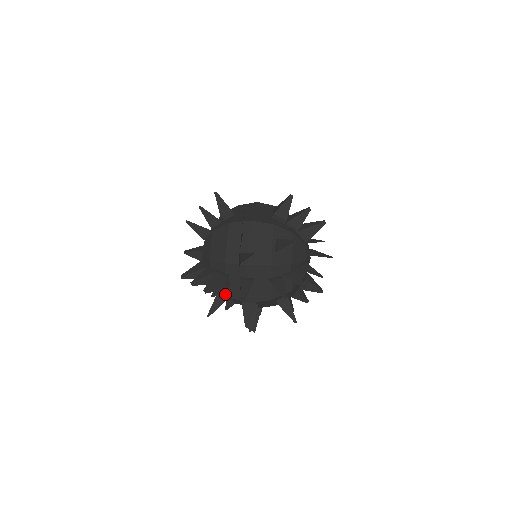
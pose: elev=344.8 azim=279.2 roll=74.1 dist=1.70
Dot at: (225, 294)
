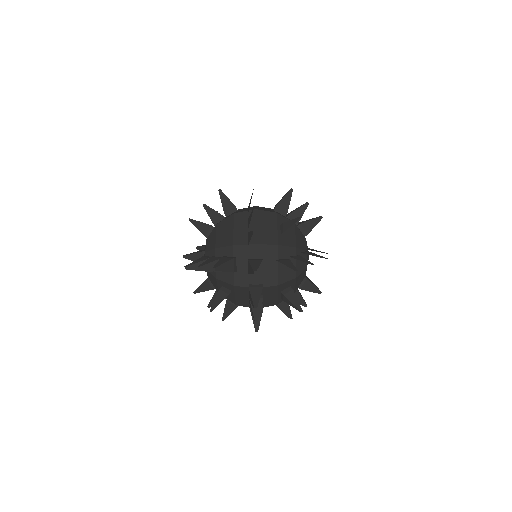
Dot at: (230, 283)
